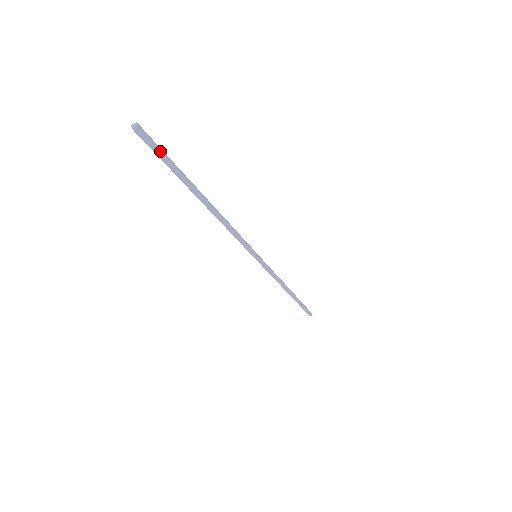
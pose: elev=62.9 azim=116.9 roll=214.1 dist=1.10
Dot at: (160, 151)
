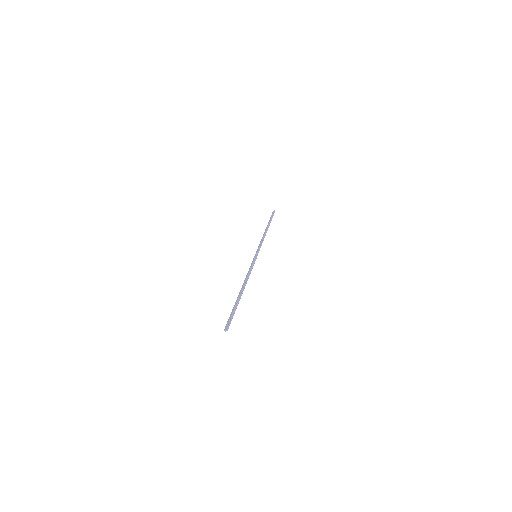
Dot at: (232, 318)
